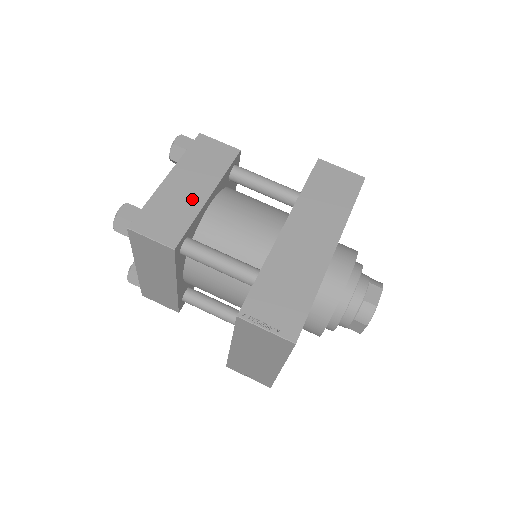
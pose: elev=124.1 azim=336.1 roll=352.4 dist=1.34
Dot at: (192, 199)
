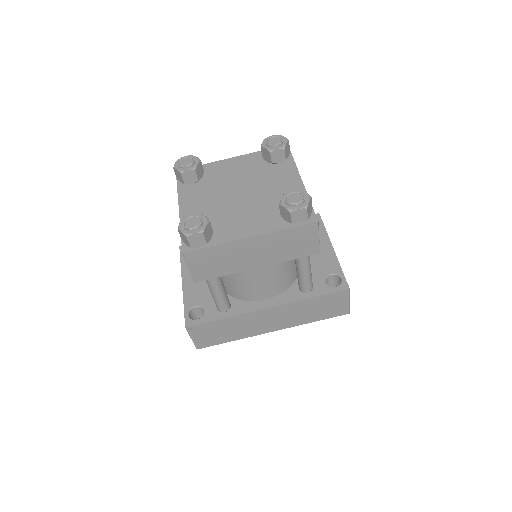
Dot at: (244, 263)
